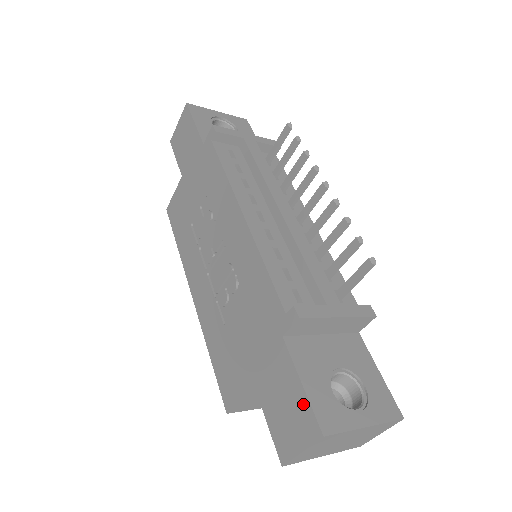
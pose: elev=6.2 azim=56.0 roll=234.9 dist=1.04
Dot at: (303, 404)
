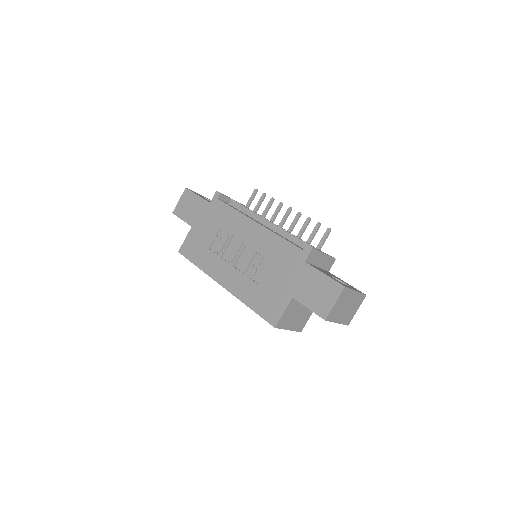
Dot at: (328, 282)
